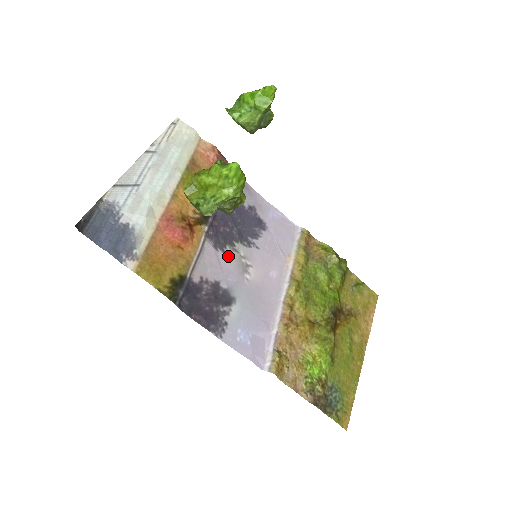
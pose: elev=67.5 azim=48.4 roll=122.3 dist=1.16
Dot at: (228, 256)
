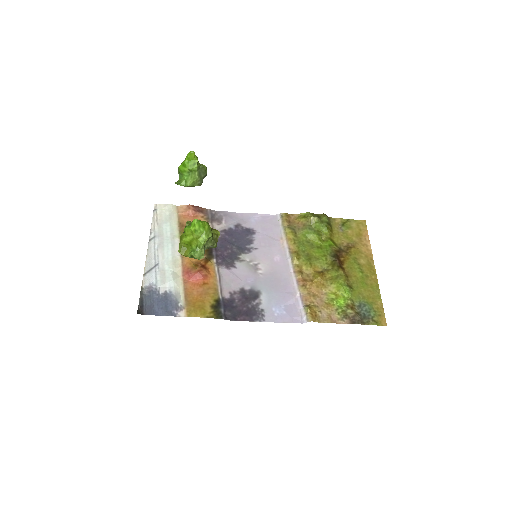
Dot at: (239, 268)
